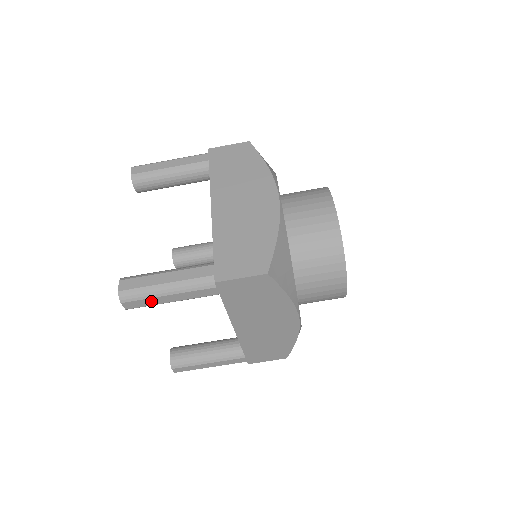
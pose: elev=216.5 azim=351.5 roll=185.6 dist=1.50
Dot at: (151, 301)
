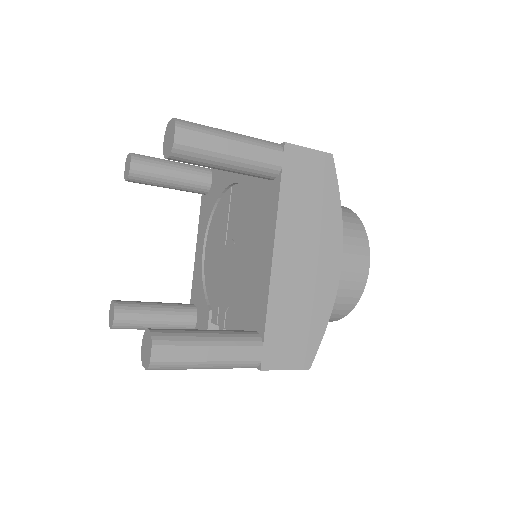
Dot at: (210, 142)
